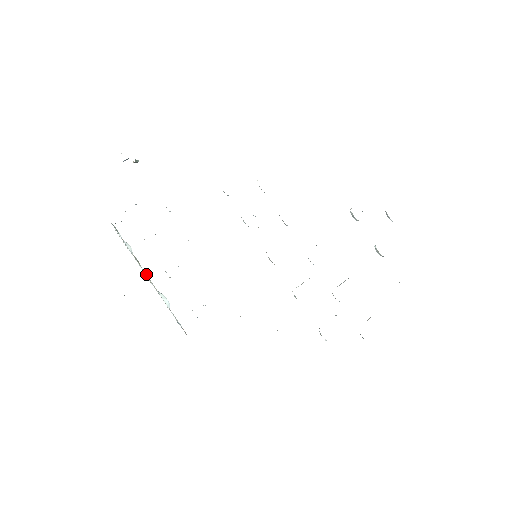
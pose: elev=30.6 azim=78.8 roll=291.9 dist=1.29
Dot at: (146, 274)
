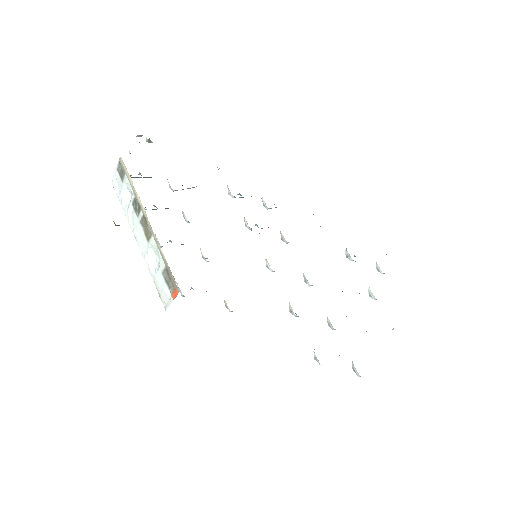
Dot at: (142, 224)
